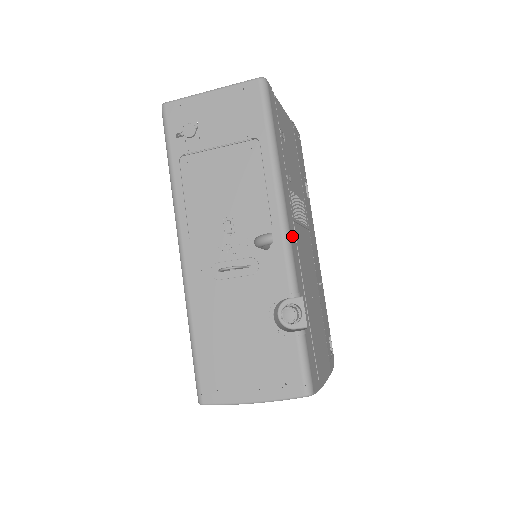
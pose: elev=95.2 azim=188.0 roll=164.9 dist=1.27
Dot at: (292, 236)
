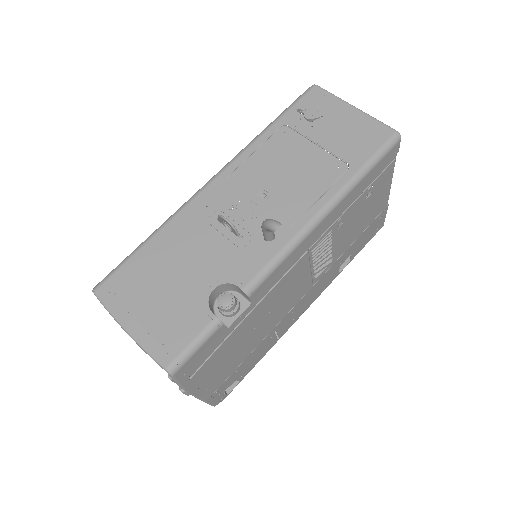
Dot at: (295, 255)
